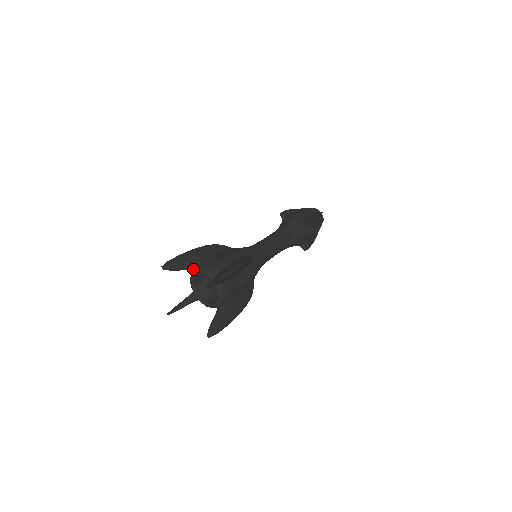
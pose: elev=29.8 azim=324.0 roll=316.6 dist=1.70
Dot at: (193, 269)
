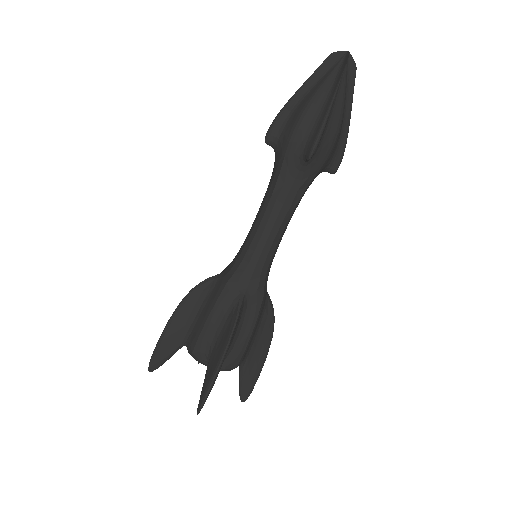
Dot at: (183, 345)
